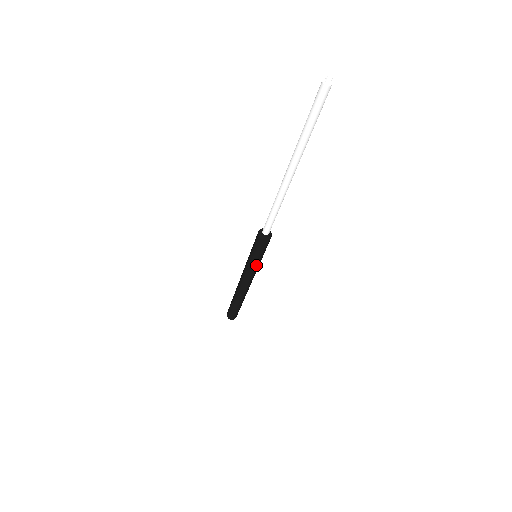
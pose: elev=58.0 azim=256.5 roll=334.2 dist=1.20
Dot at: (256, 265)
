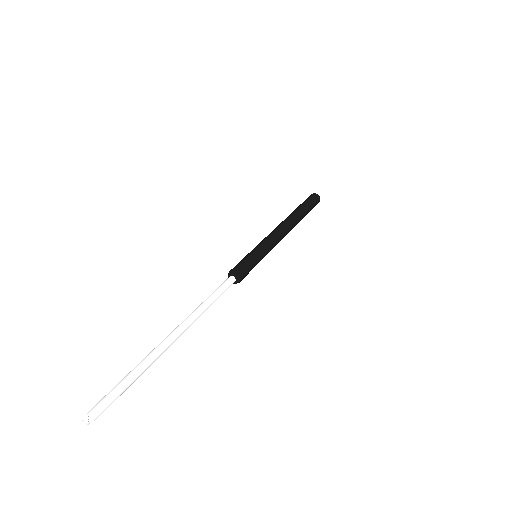
Dot at: occluded
